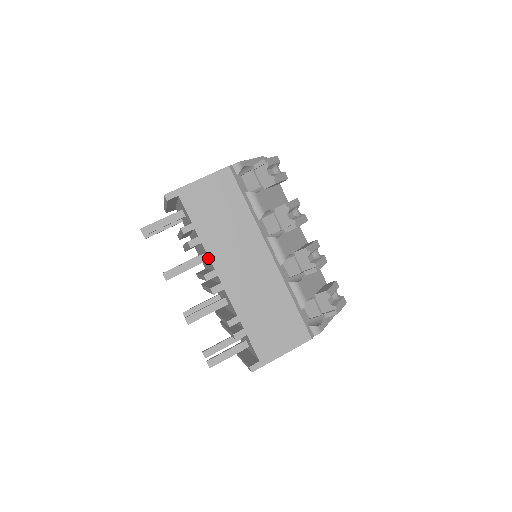
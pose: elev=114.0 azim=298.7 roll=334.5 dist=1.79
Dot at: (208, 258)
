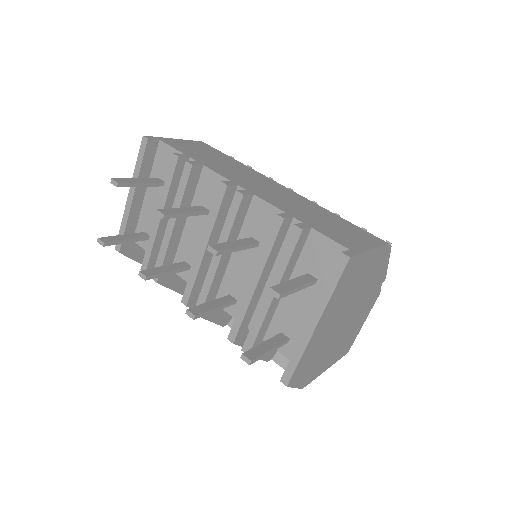
Dot at: (216, 182)
